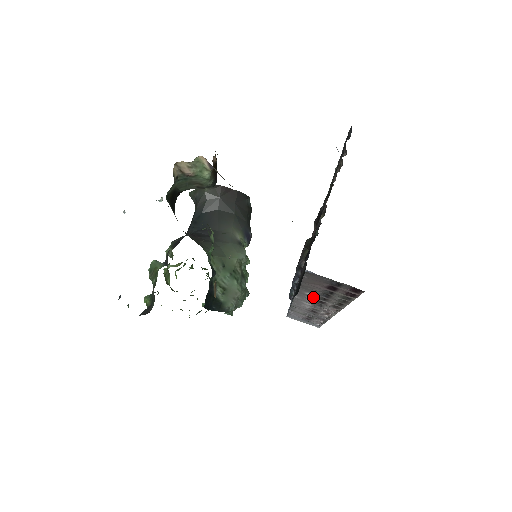
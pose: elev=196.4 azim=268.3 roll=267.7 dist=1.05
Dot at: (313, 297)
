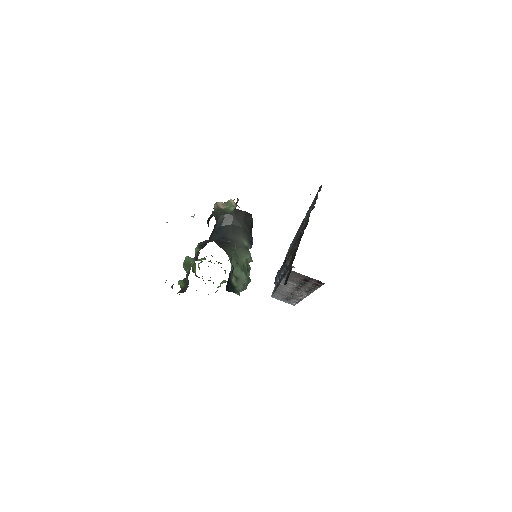
Dot at: (293, 285)
